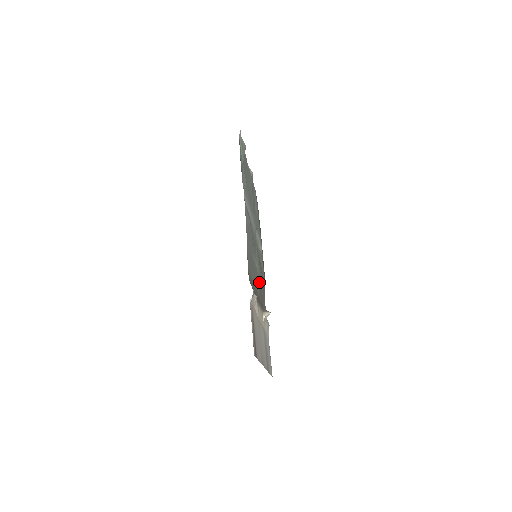
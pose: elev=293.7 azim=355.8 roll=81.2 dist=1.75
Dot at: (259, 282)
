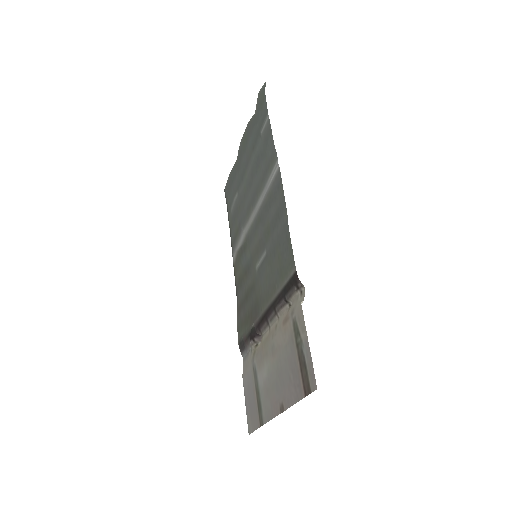
Dot at: (256, 293)
